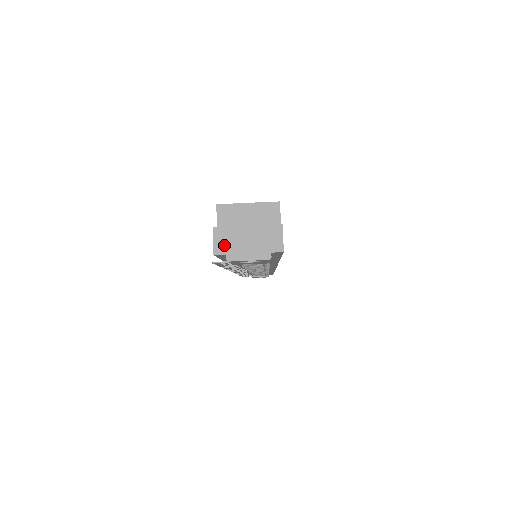
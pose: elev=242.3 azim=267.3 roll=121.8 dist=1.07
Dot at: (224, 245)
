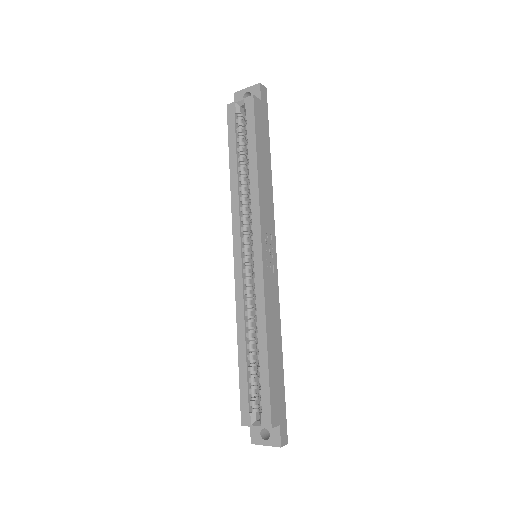
Dot at: occluded
